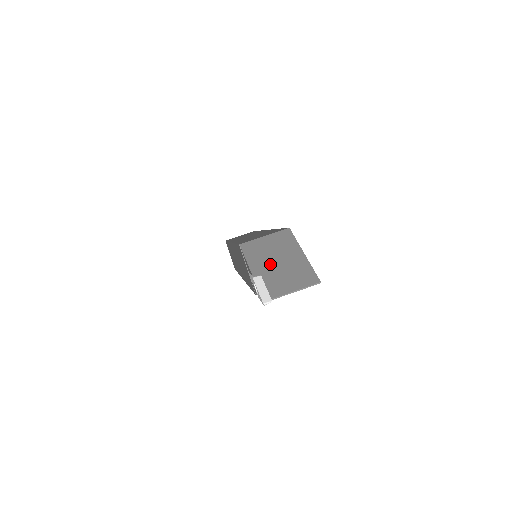
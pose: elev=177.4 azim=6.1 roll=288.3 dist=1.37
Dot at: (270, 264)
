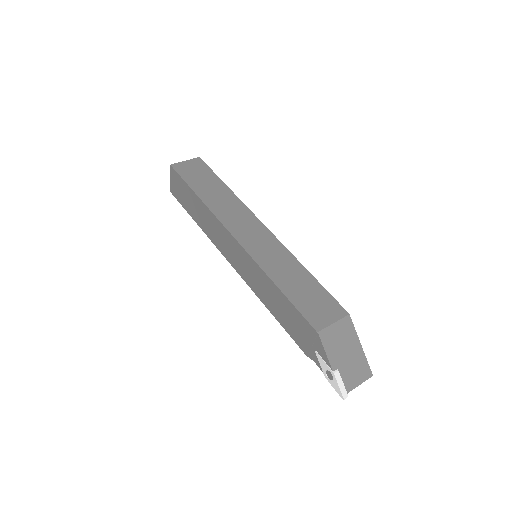
Dot at: (342, 357)
